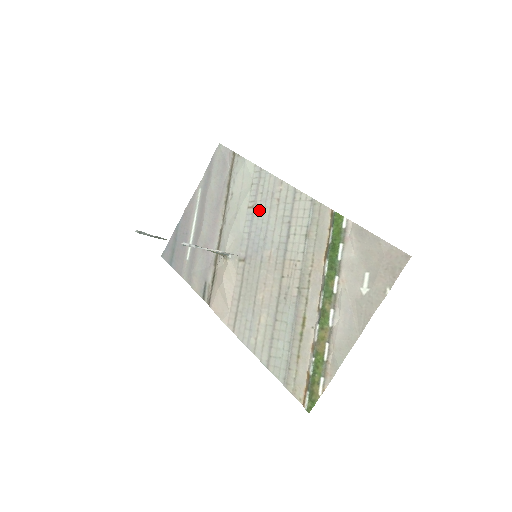
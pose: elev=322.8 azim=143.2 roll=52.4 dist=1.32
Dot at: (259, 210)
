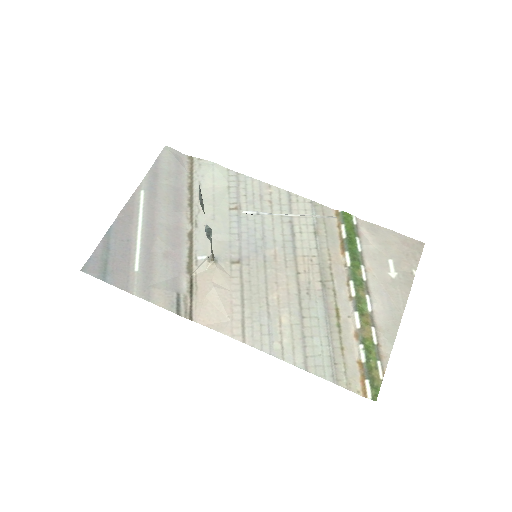
Dot at: occluded
